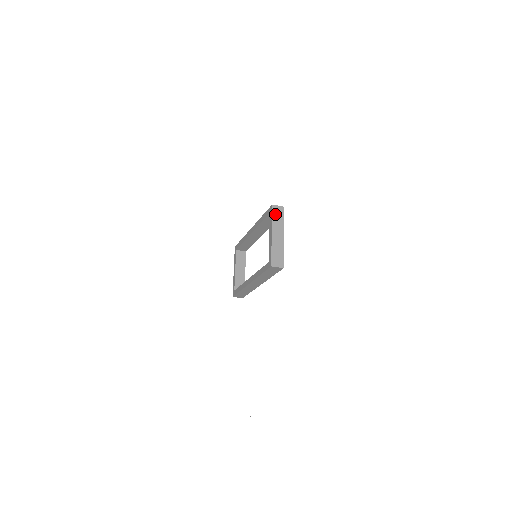
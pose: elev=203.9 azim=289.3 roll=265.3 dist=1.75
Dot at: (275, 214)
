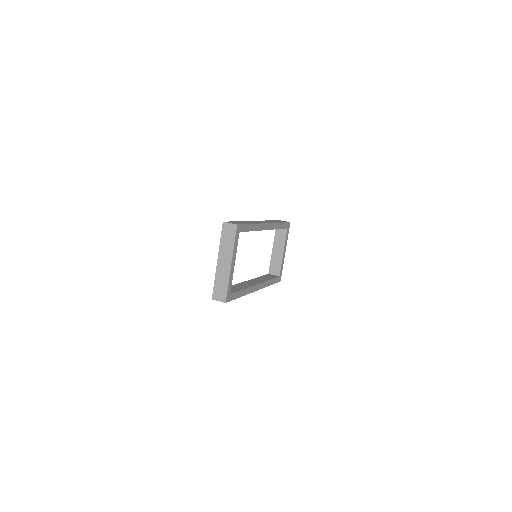
Dot at: (225, 234)
